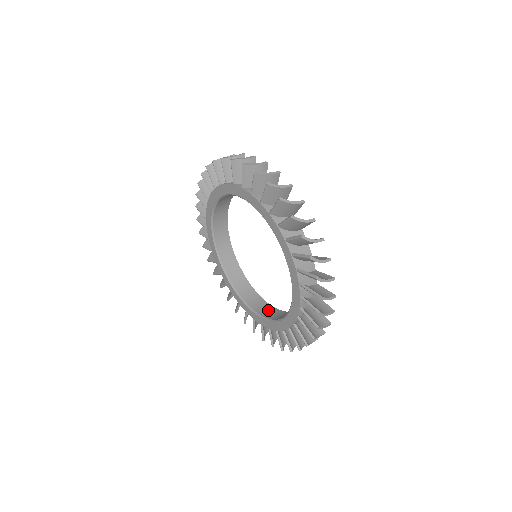
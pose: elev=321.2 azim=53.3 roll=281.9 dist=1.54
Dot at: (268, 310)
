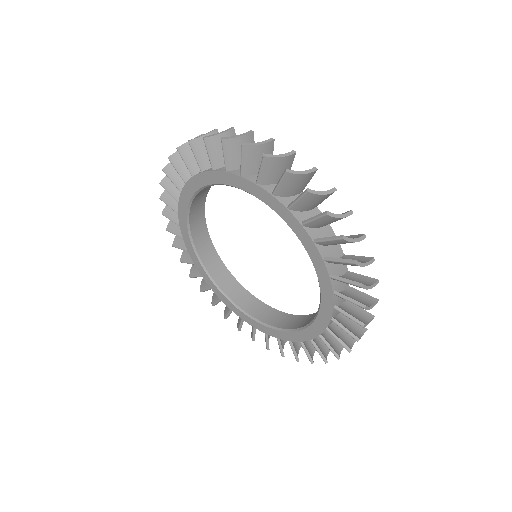
Dot at: (301, 320)
